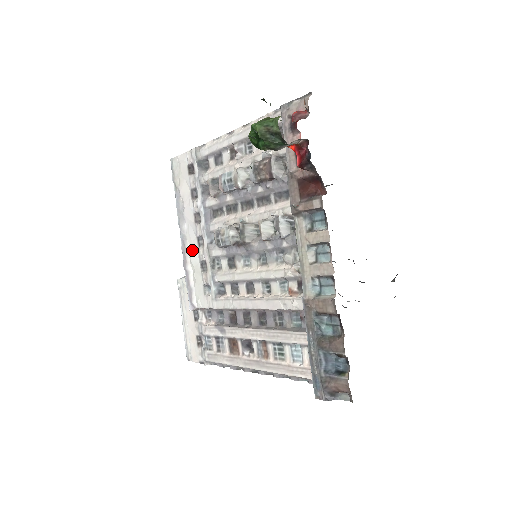
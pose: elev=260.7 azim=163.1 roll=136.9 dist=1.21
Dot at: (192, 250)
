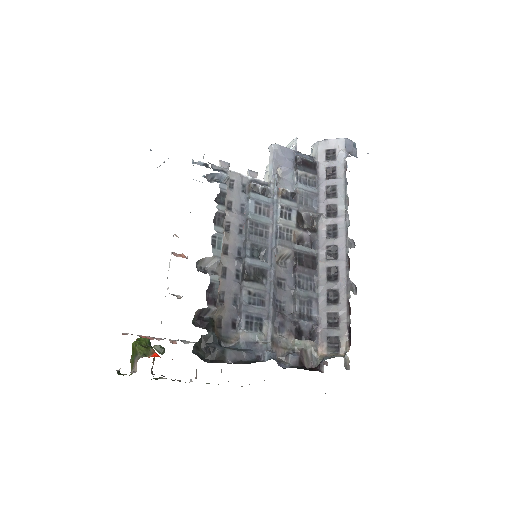
Dot at: occluded
